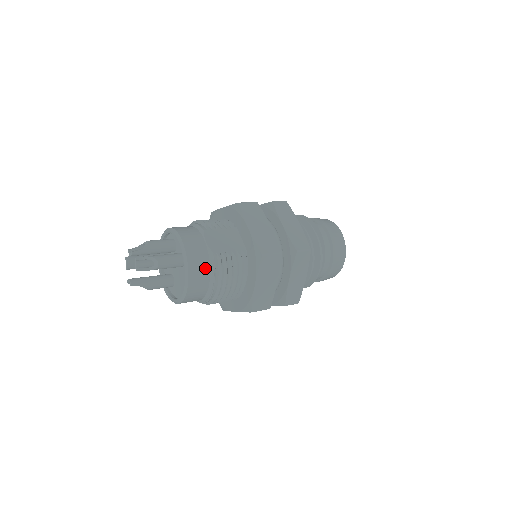
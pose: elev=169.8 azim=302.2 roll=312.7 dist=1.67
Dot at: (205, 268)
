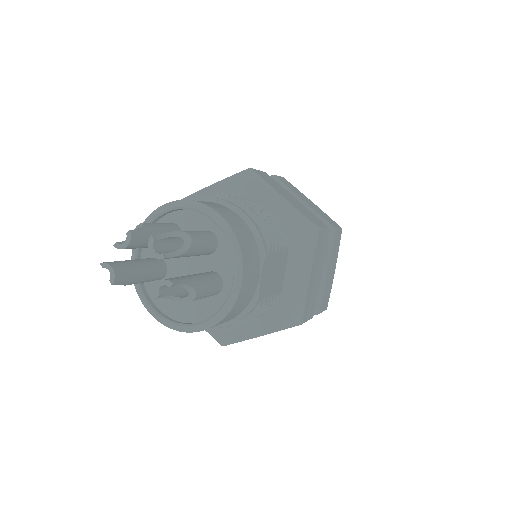
Dot at: (236, 314)
